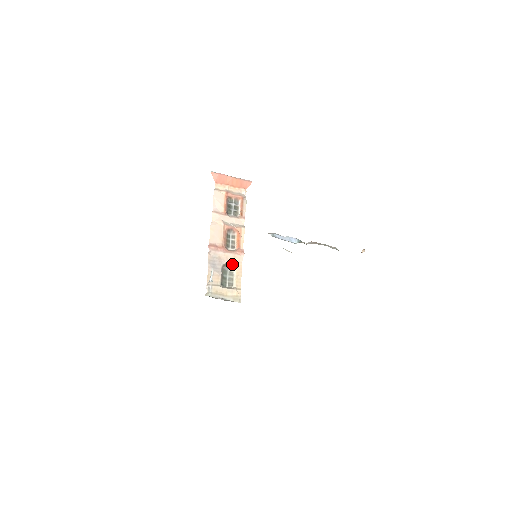
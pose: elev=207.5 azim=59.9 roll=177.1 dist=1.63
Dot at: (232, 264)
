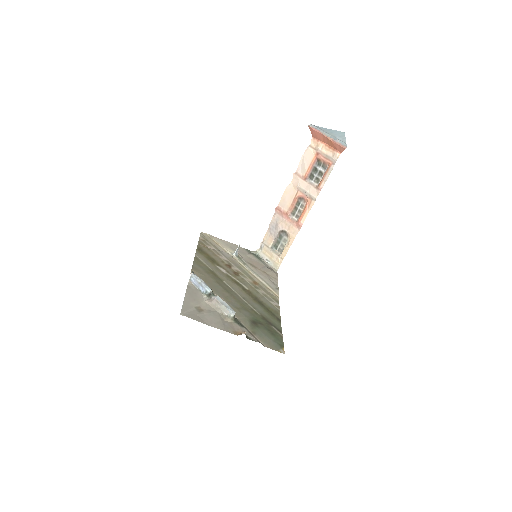
Dot at: (288, 233)
